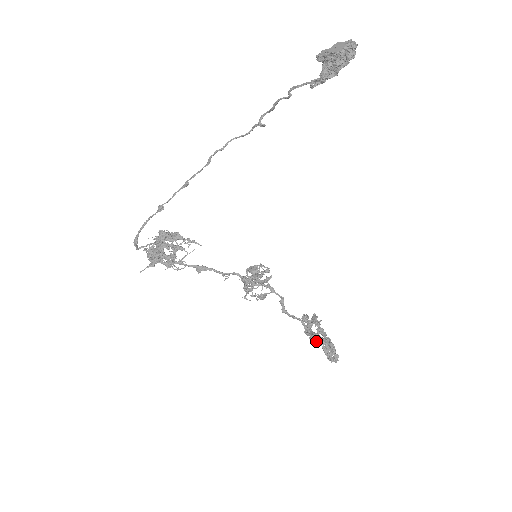
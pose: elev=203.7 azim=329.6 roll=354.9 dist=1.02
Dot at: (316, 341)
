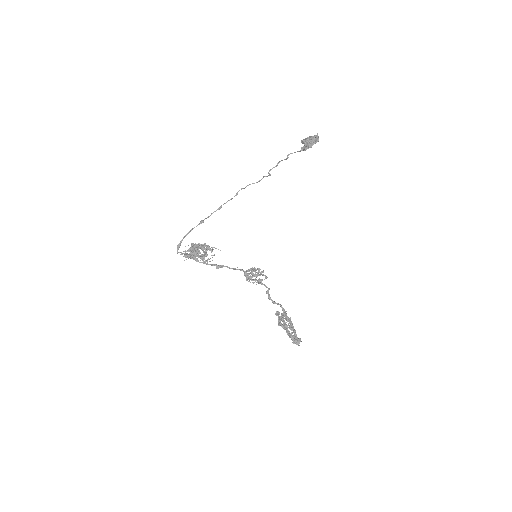
Dot at: (287, 327)
